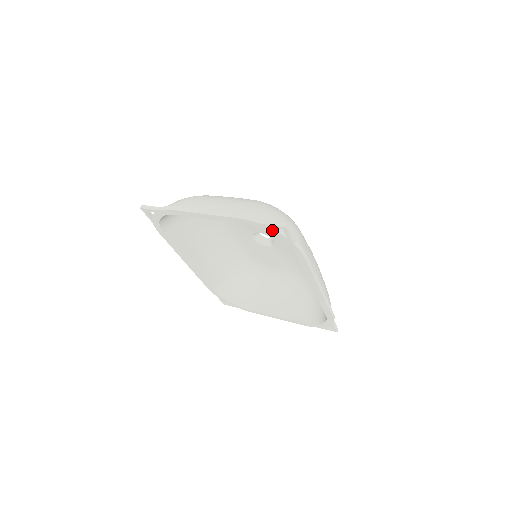
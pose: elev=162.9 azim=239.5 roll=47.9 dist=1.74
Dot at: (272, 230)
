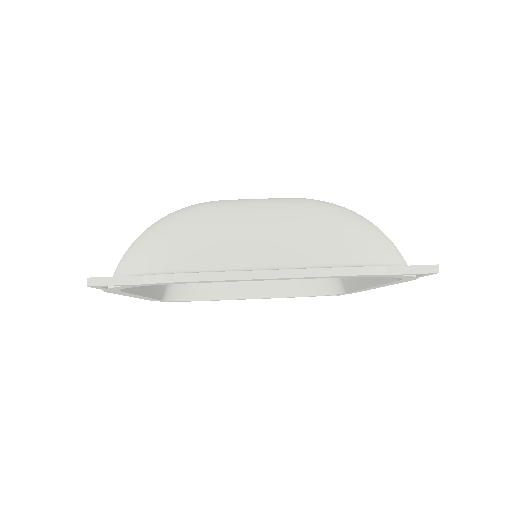
Dot at: (401, 275)
